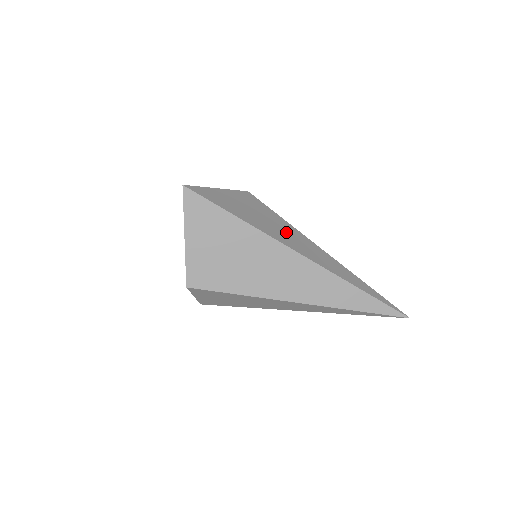
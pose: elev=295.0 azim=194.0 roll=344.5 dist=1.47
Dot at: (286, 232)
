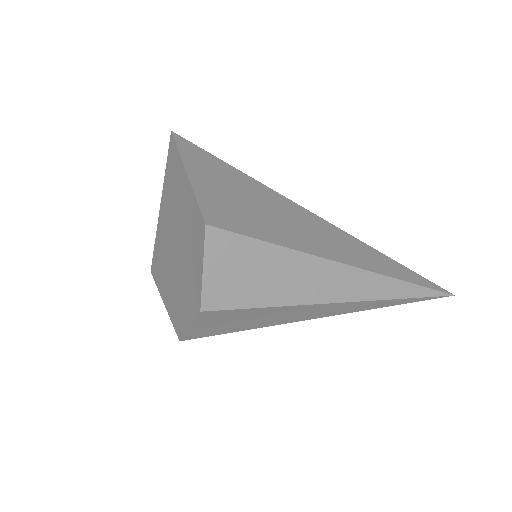
Dot at: occluded
